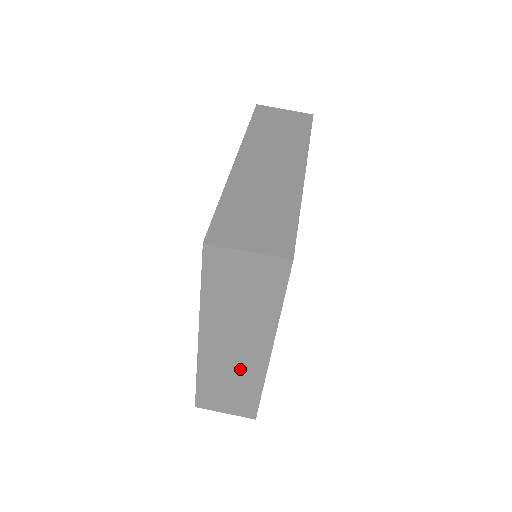
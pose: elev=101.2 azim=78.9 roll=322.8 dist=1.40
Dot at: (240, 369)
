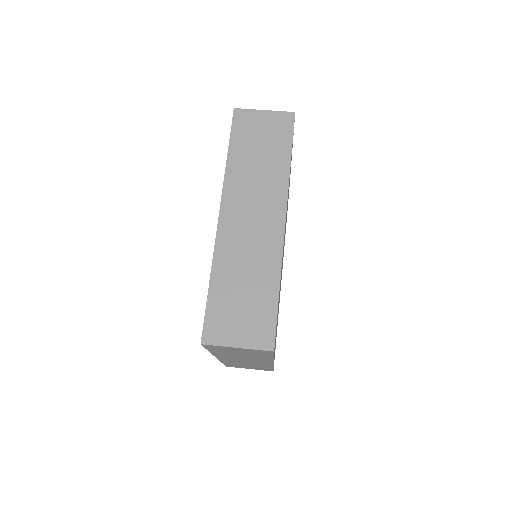
Dot at: occluded
